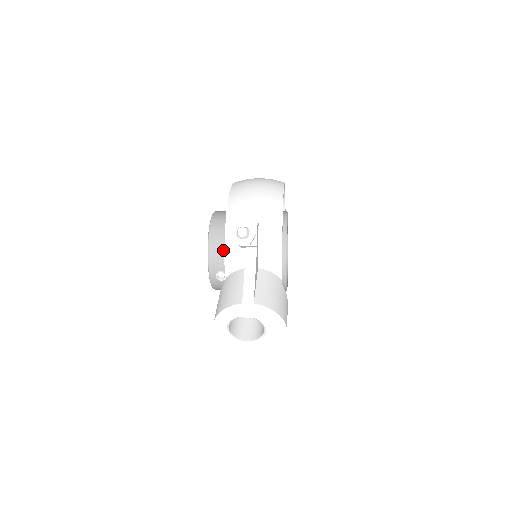
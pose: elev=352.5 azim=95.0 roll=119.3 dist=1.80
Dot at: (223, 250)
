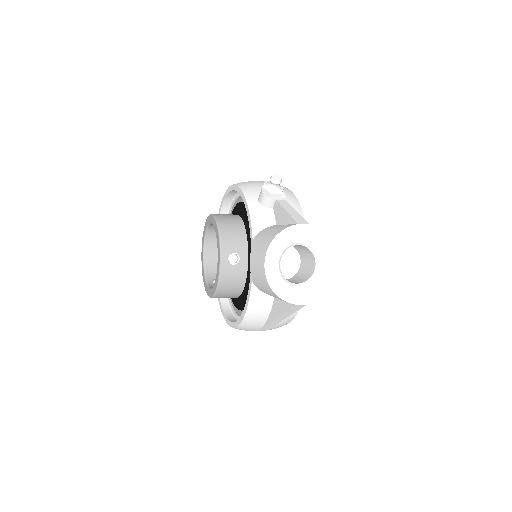
Dot at: (235, 231)
